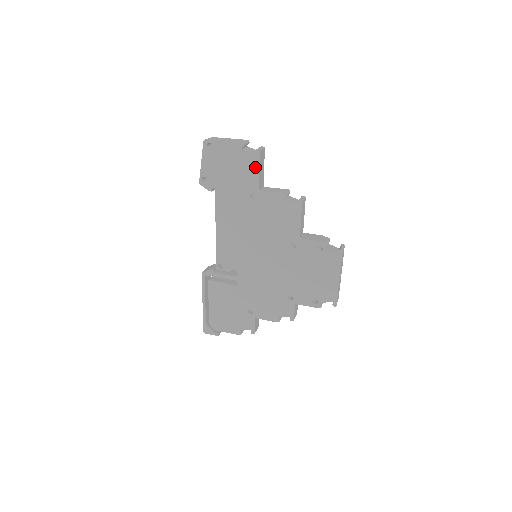
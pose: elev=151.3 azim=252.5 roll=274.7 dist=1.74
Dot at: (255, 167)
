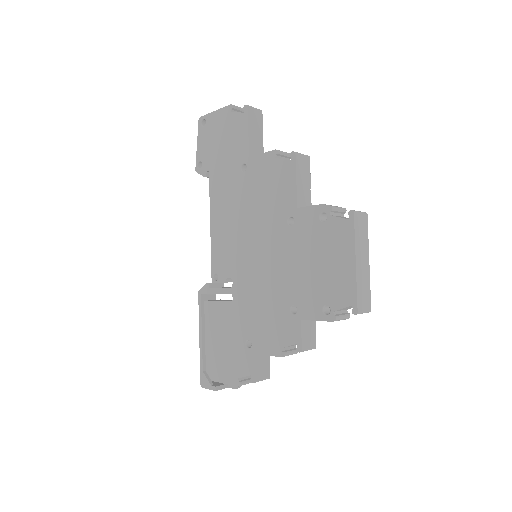
Dot at: (244, 128)
